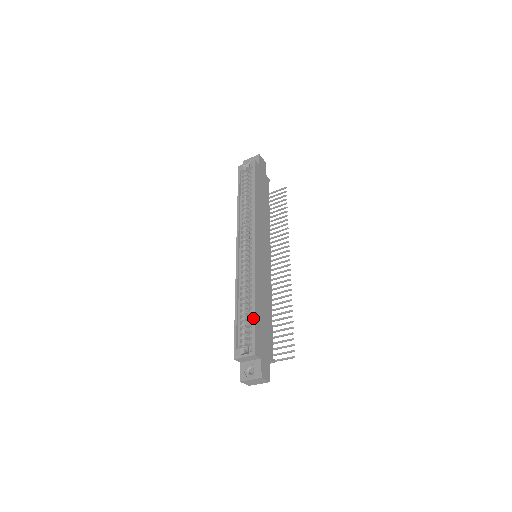
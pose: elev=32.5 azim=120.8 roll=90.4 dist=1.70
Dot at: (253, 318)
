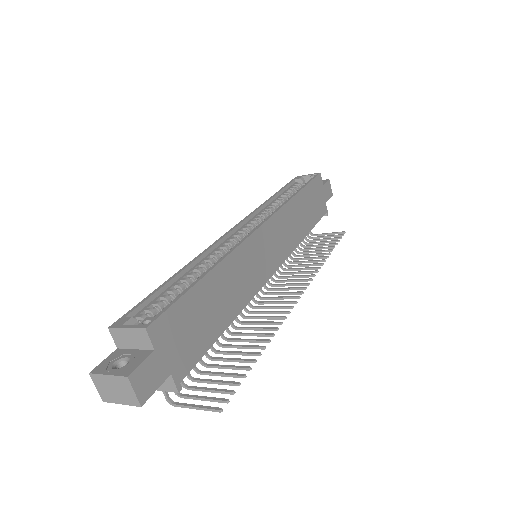
Dot at: (188, 287)
